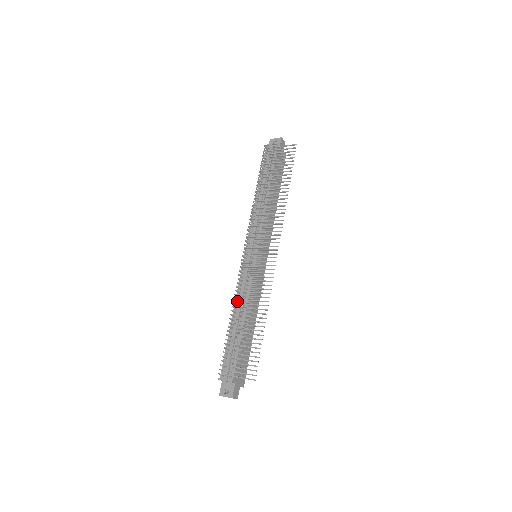
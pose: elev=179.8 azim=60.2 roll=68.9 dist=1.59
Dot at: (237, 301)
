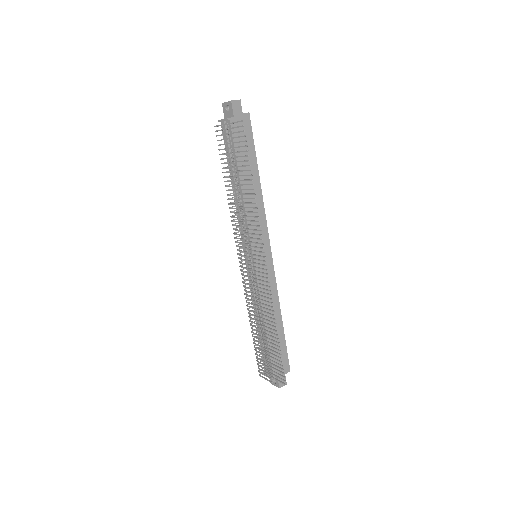
Dot at: (254, 306)
